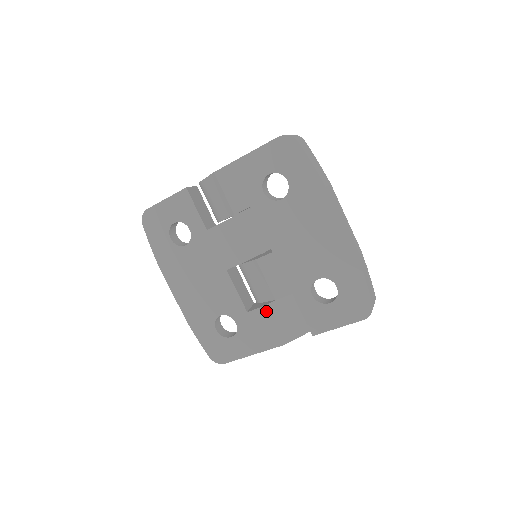
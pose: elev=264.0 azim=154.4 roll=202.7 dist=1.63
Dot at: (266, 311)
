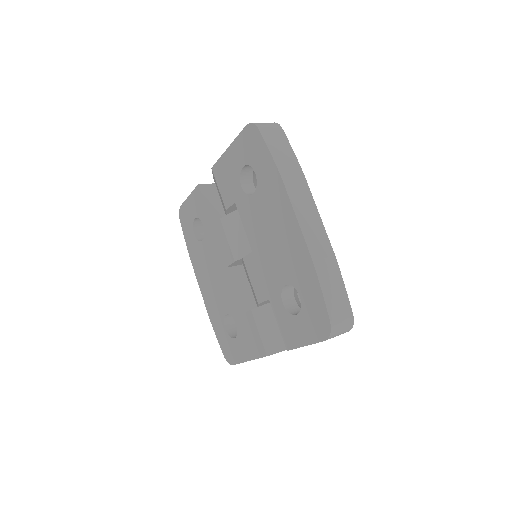
Dot at: (254, 315)
